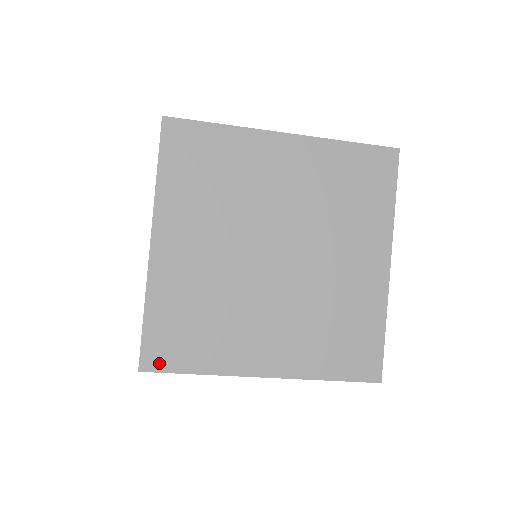
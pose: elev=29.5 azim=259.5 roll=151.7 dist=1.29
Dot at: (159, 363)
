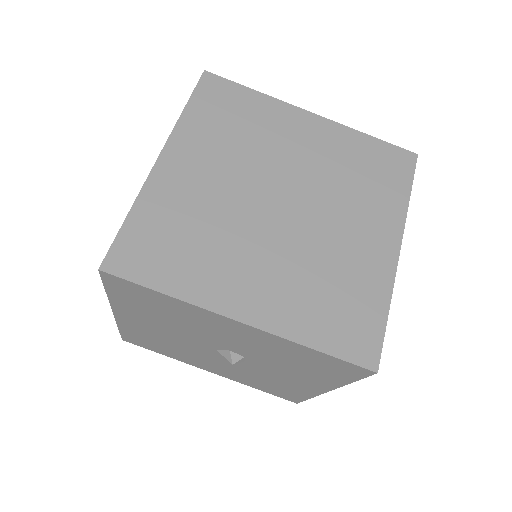
Dot at: (125, 268)
